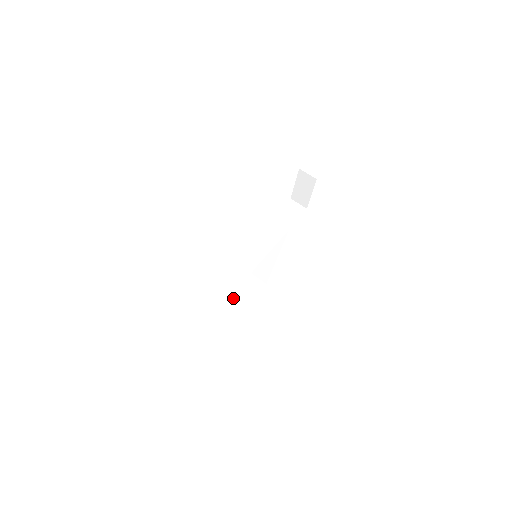
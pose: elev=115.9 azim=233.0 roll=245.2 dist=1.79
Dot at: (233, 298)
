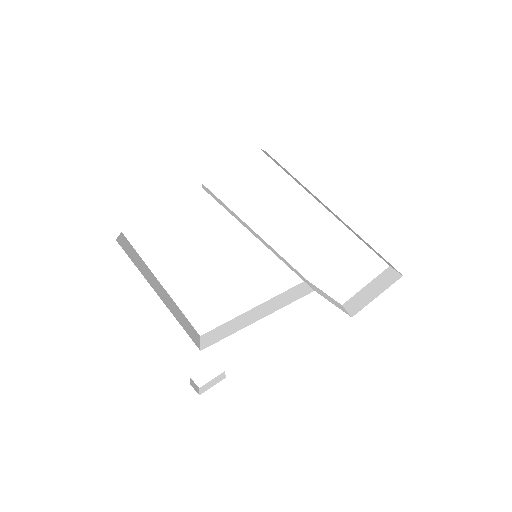
Dot at: (162, 289)
